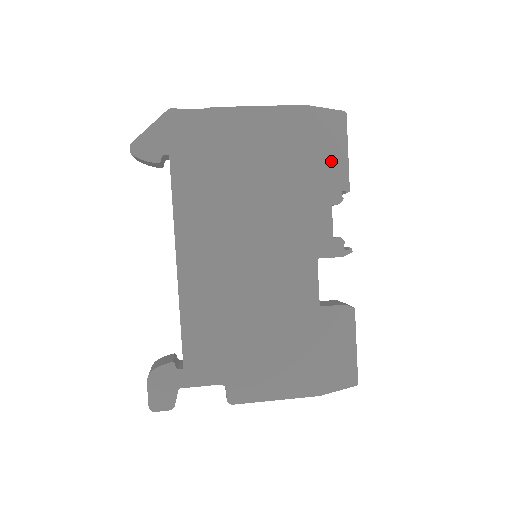
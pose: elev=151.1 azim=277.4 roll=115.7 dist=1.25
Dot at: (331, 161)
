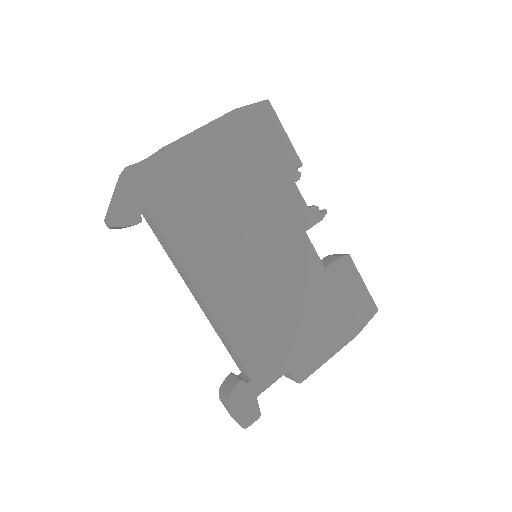
Dot at: (277, 147)
